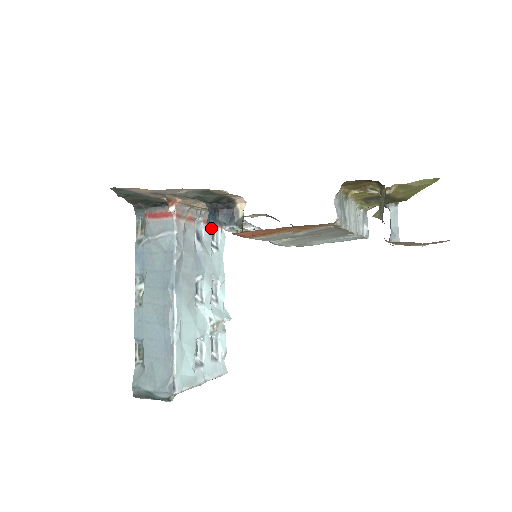
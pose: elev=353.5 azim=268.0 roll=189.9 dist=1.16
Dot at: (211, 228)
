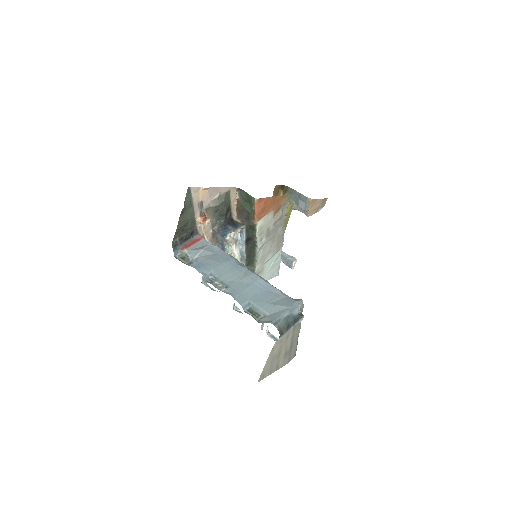
Dot at: occluded
